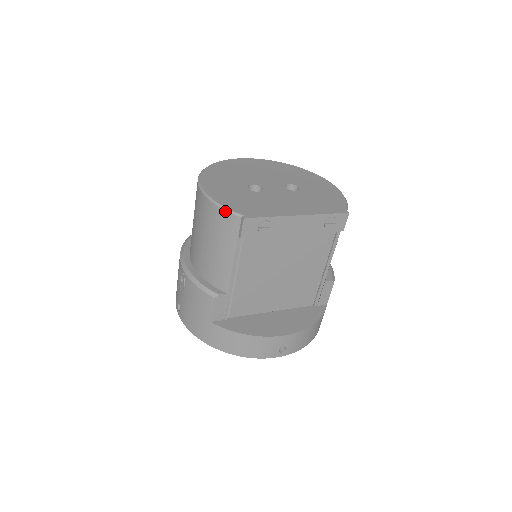
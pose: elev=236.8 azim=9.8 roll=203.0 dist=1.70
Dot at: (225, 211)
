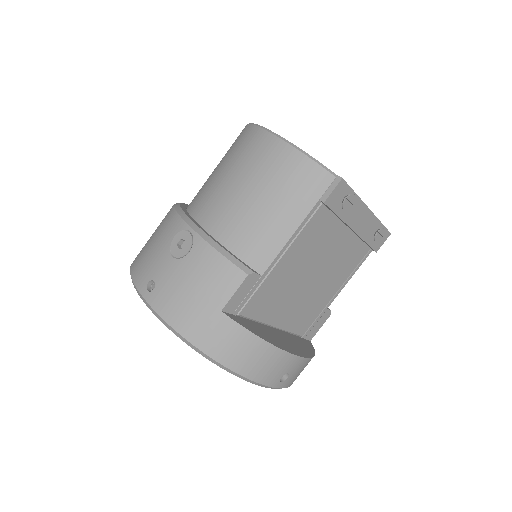
Dot at: (316, 163)
